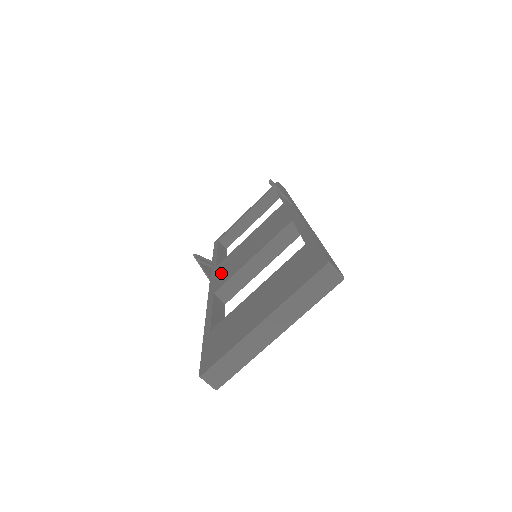
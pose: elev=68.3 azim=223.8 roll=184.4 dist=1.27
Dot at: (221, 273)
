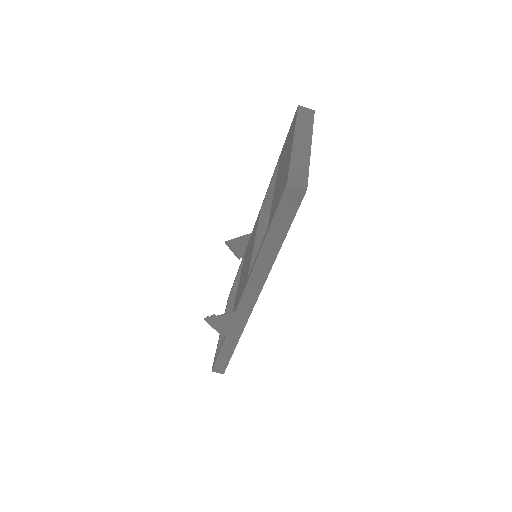
Dot at: (240, 293)
